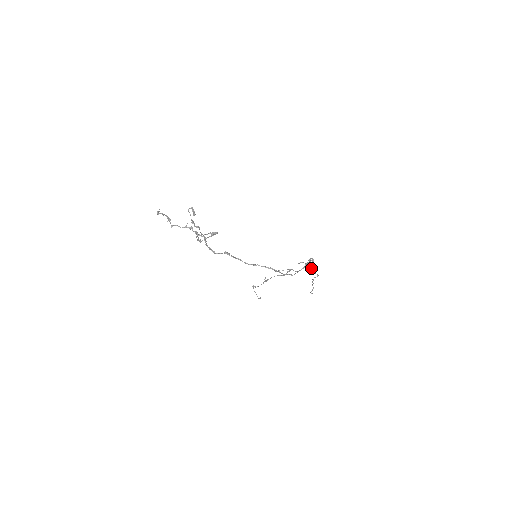
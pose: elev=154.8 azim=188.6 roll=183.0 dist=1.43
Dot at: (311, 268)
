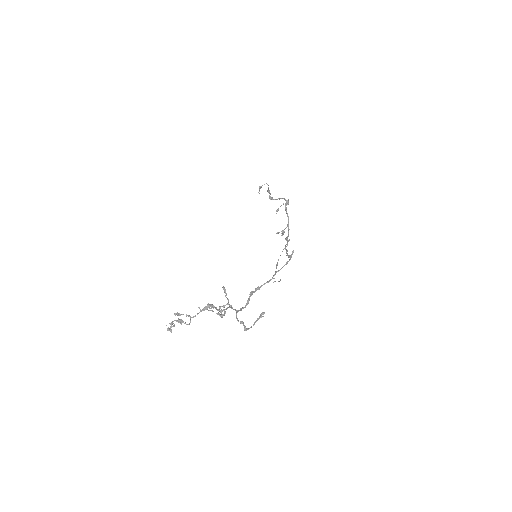
Dot at: occluded
